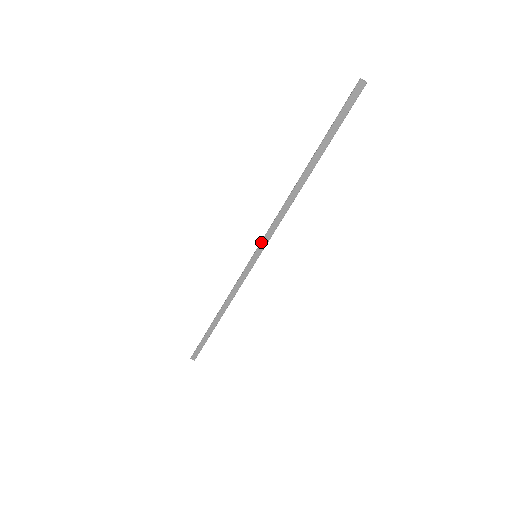
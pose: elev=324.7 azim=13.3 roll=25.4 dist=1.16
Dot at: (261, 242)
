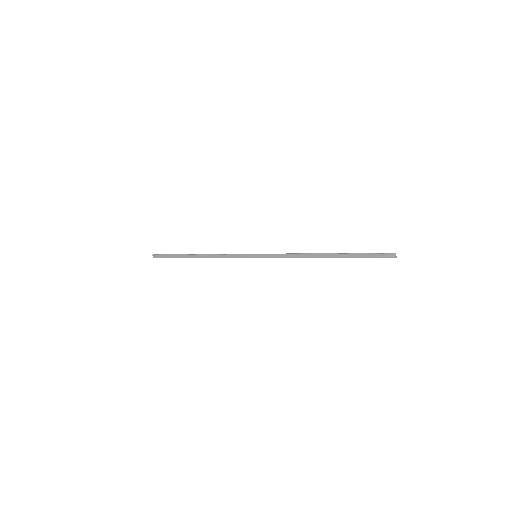
Dot at: (267, 254)
